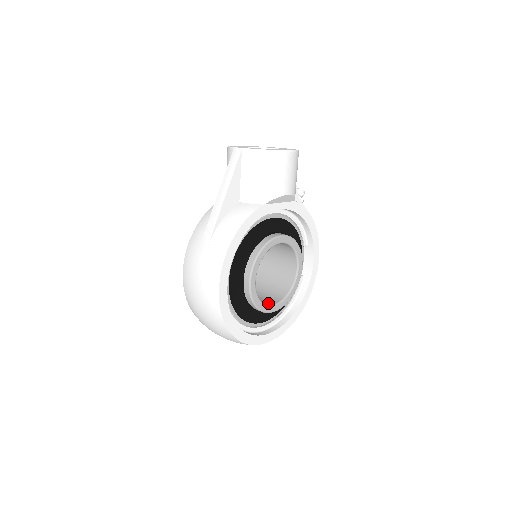
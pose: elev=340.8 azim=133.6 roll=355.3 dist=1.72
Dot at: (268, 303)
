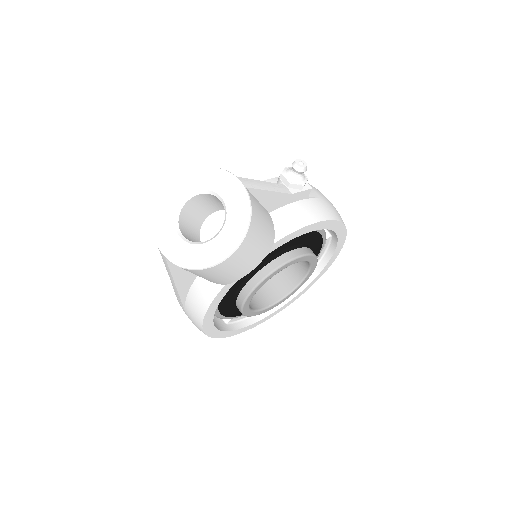
Dot at: (282, 293)
